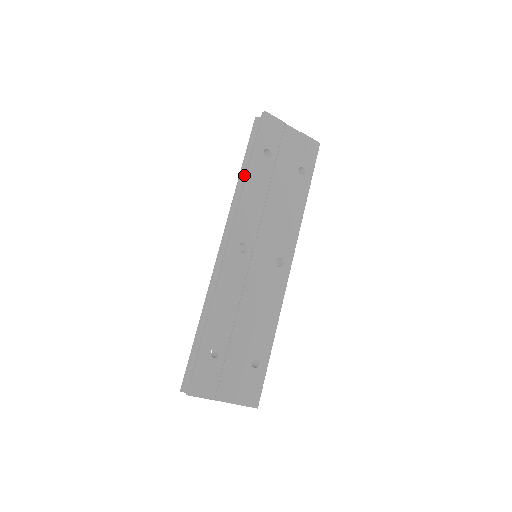
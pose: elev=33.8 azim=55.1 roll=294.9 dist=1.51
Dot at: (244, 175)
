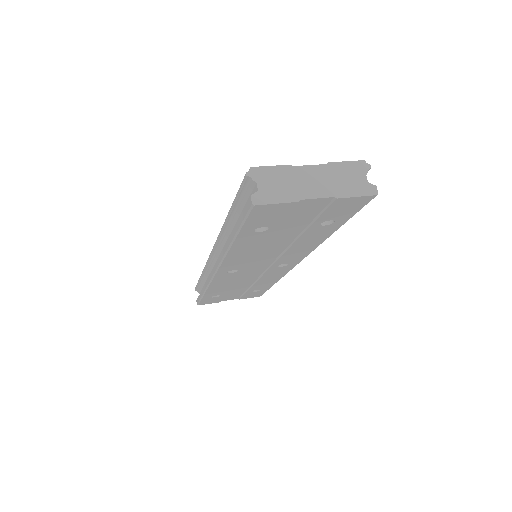
Dot at: (231, 225)
